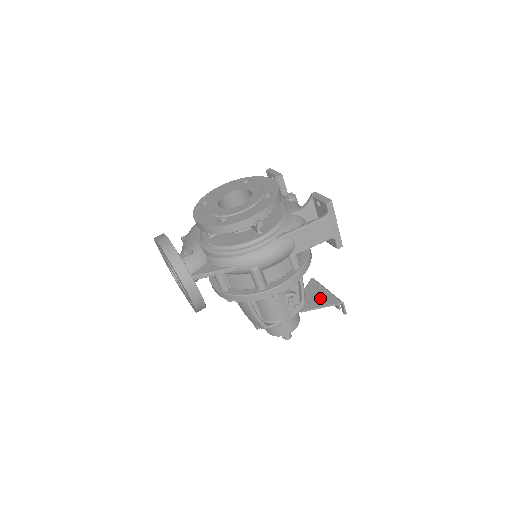
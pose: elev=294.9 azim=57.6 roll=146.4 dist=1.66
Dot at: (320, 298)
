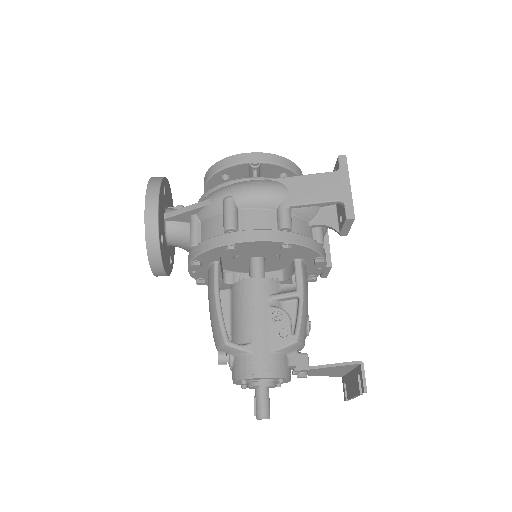
Dot at: occluded
